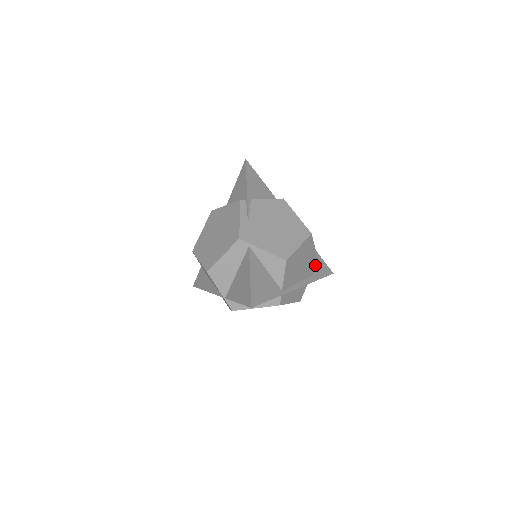
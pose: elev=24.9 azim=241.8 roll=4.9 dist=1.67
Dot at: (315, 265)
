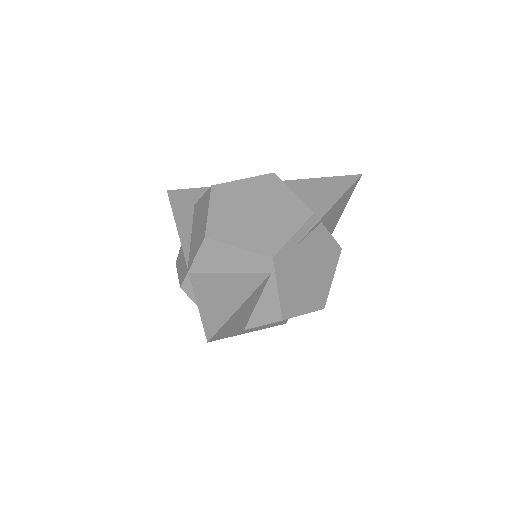
Dot at: occluded
